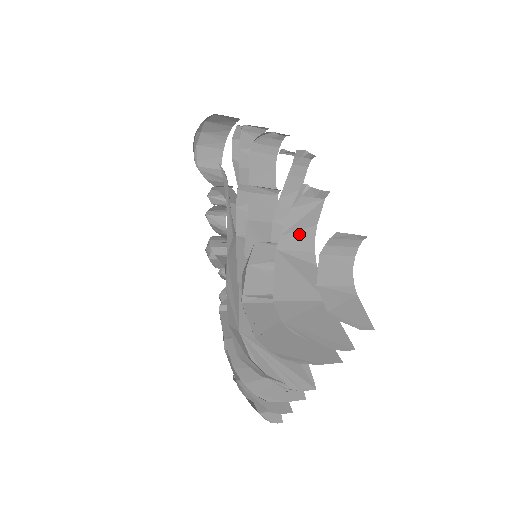
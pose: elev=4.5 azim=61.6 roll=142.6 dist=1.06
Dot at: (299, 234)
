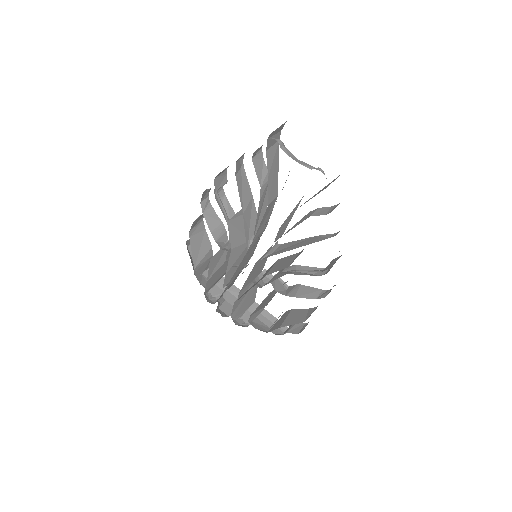
Dot at: occluded
